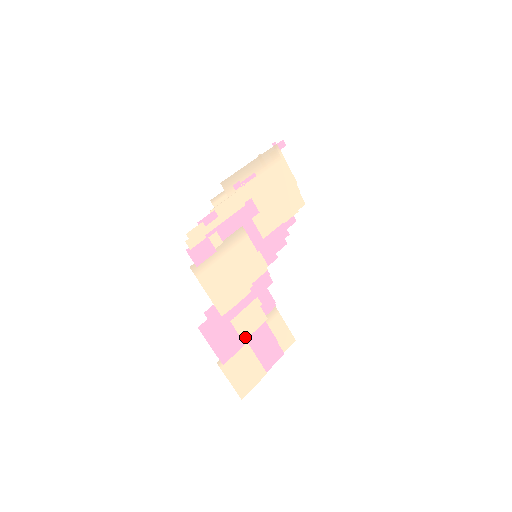
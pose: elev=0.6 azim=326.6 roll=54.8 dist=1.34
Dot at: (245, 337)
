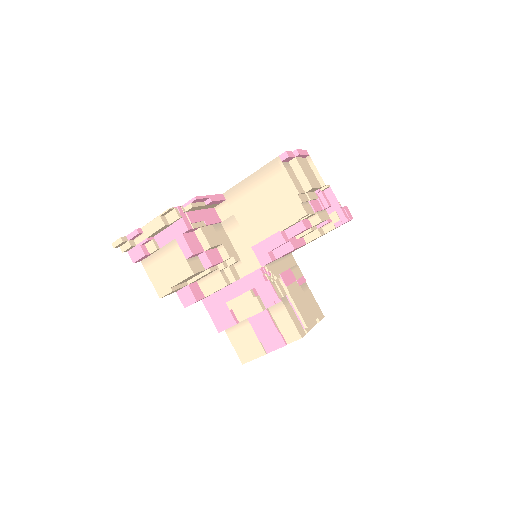
Dot at: (242, 319)
